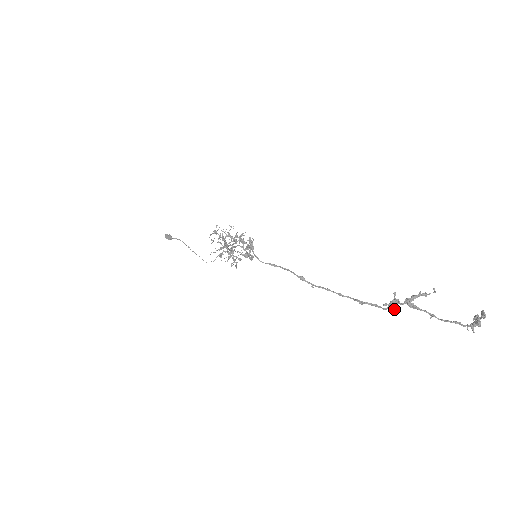
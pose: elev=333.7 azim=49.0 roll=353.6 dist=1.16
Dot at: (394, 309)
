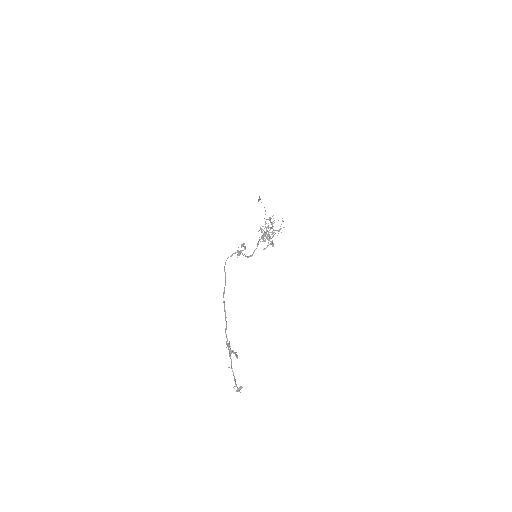
Dot at: occluded
